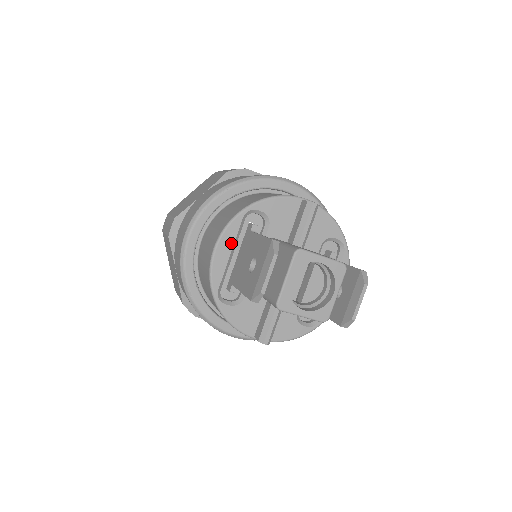
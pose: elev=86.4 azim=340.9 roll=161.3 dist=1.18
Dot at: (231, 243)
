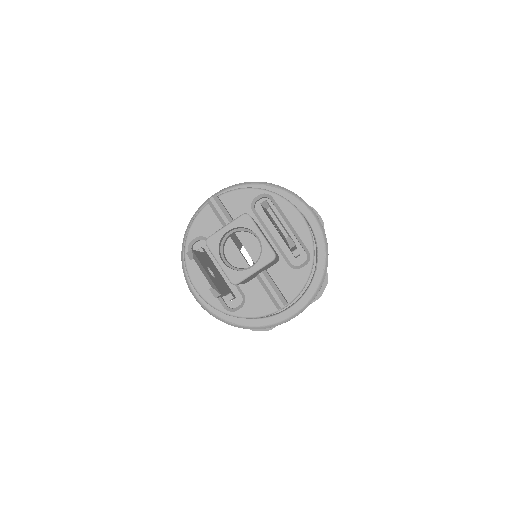
Dot at: (199, 275)
